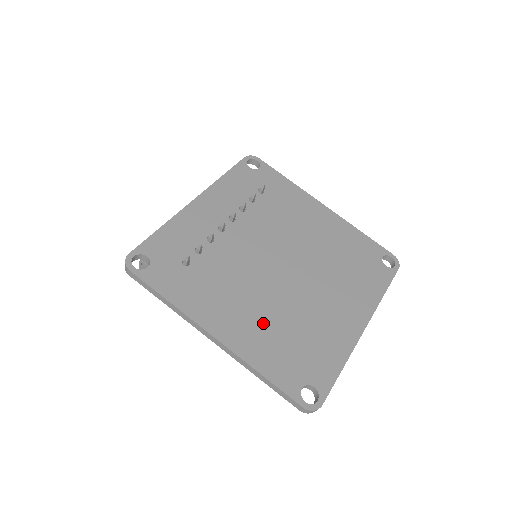
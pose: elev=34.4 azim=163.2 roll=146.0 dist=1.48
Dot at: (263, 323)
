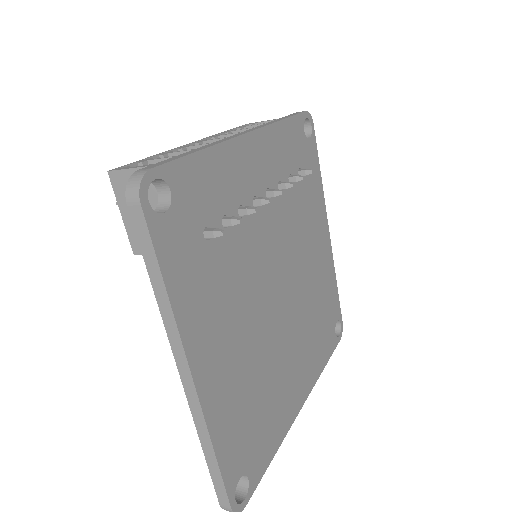
Dot at: (241, 372)
